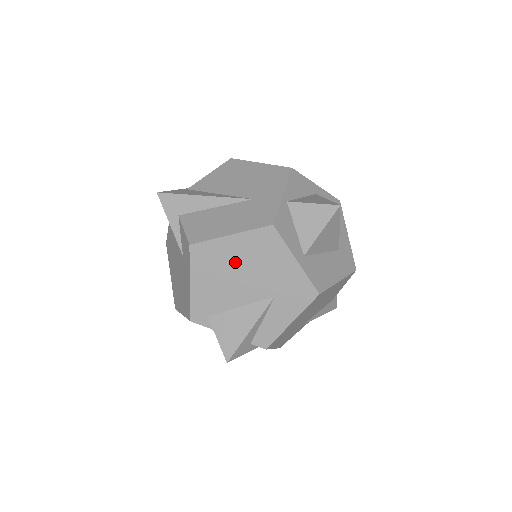
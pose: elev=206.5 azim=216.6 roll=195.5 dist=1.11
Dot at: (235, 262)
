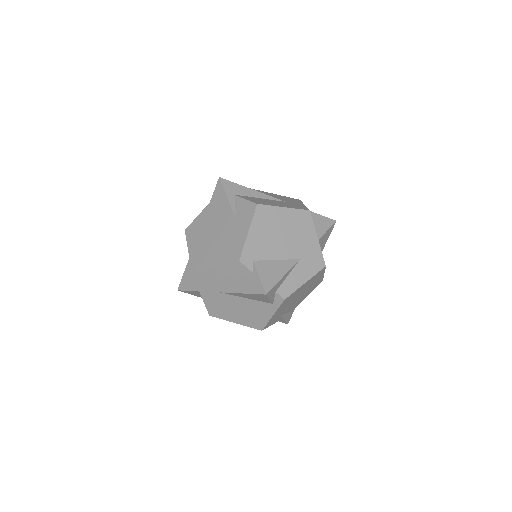
Dot at: (282, 226)
